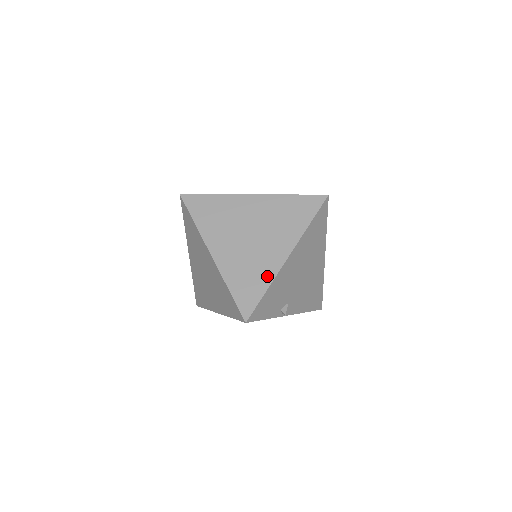
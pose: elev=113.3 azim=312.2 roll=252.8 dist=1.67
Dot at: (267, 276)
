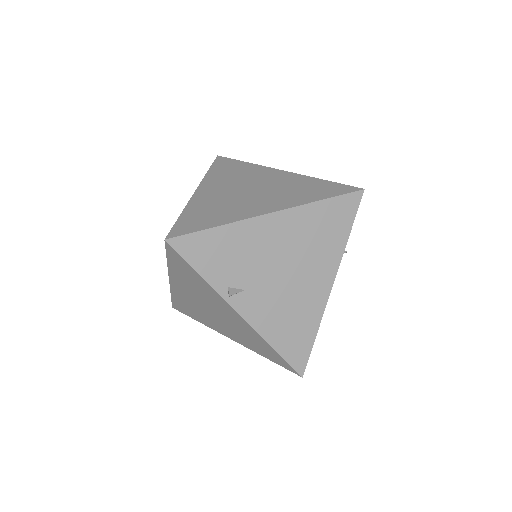
Dot at: (230, 218)
